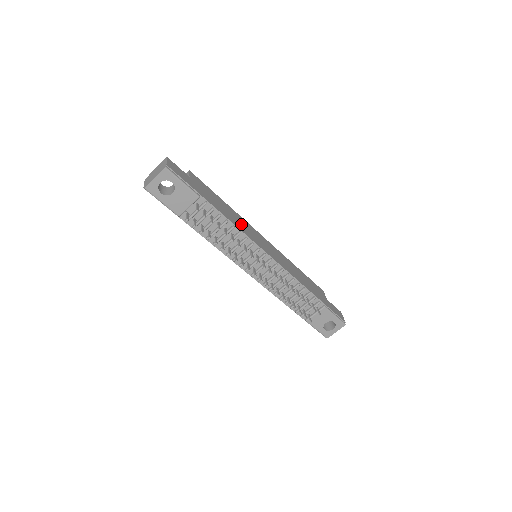
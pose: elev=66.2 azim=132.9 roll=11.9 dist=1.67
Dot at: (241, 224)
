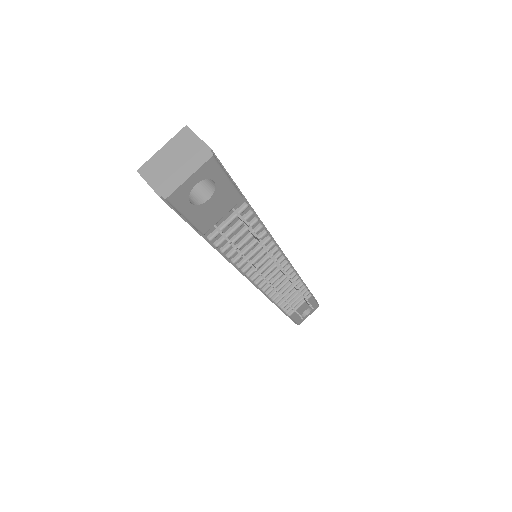
Dot at: occluded
